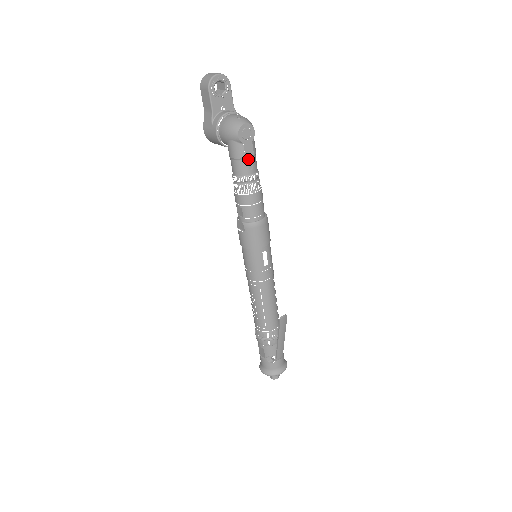
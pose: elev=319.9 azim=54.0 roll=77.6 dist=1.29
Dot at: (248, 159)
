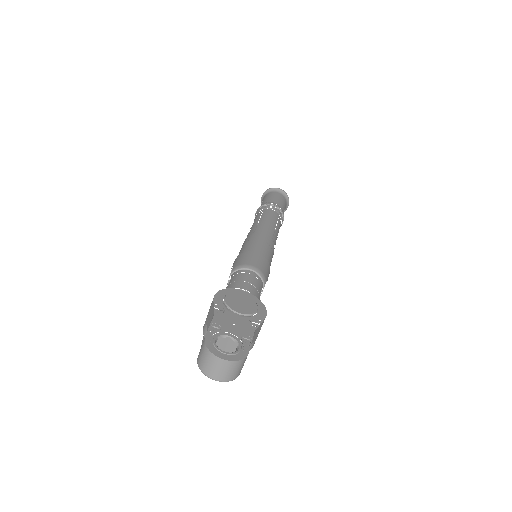
Dot at: occluded
